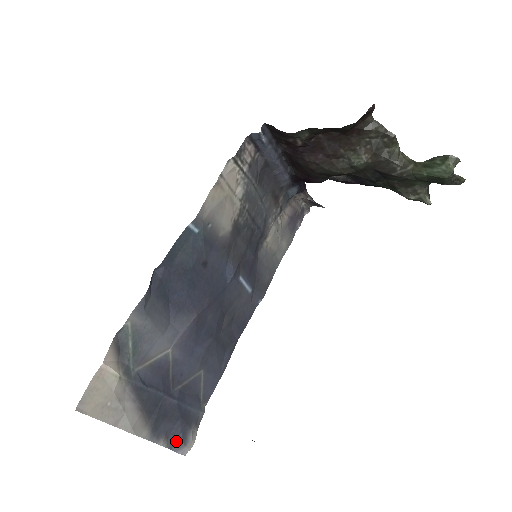
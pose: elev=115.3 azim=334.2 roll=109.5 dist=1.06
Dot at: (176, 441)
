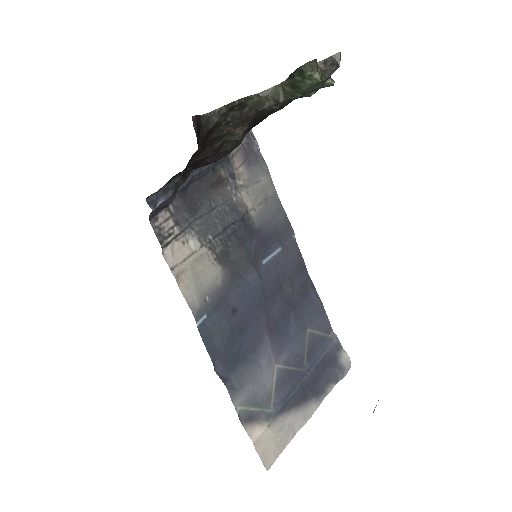
Dot at: (337, 375)
